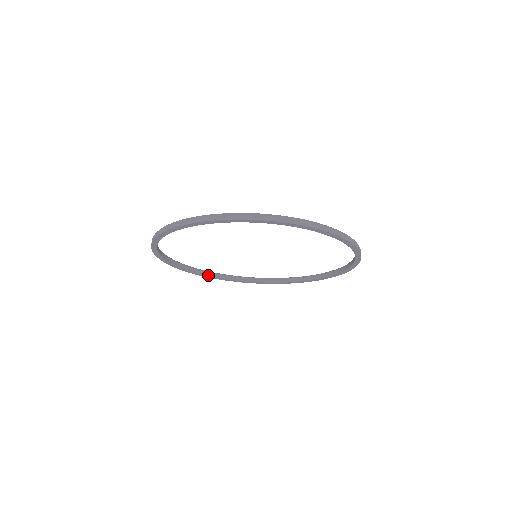
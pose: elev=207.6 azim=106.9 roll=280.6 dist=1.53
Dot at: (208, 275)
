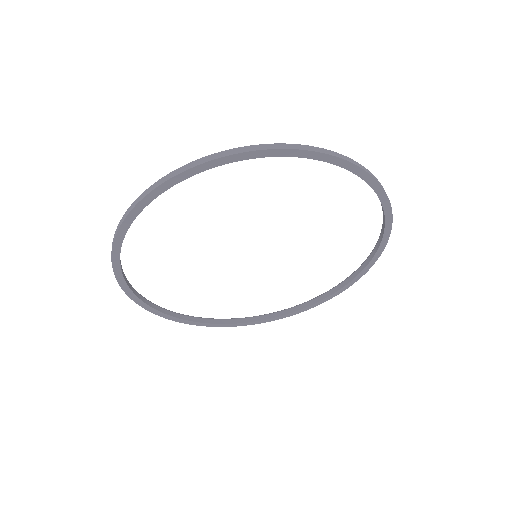
Dot at: (171, 315)
